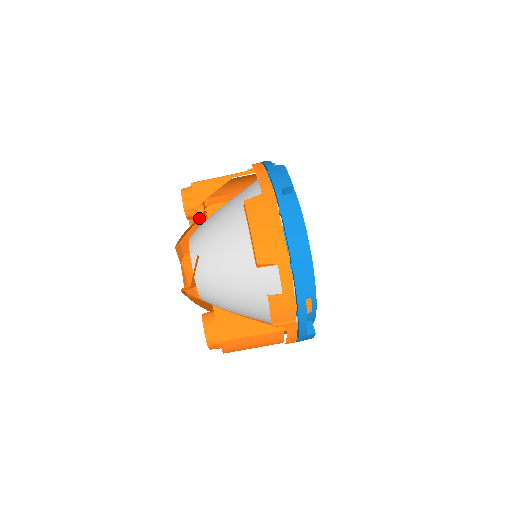
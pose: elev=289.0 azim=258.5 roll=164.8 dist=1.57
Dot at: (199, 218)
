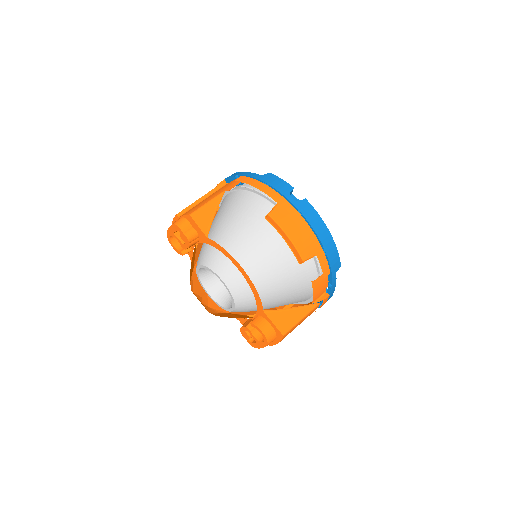
Dot at: (197, 243)
